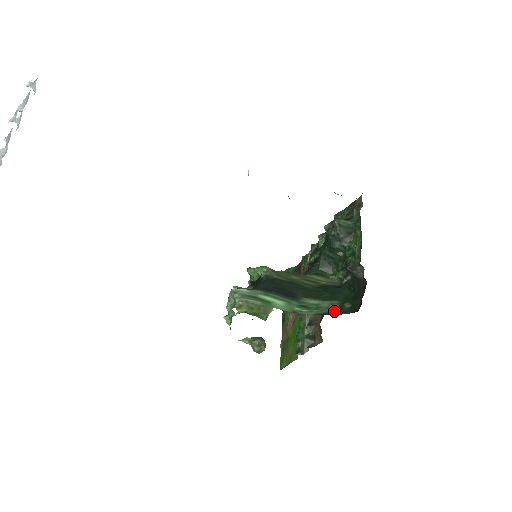
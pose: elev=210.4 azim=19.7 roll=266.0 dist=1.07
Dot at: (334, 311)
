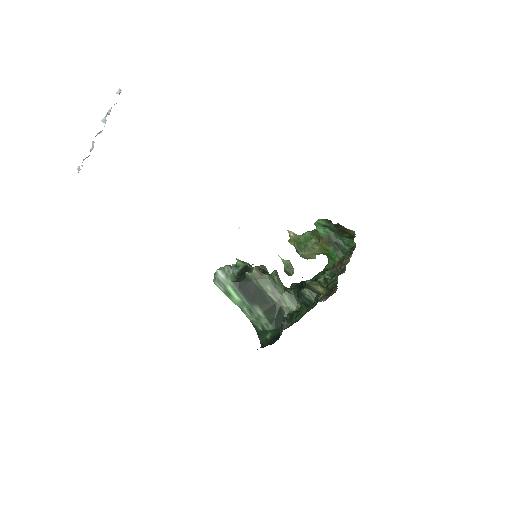
Dot at: (261, 330)
